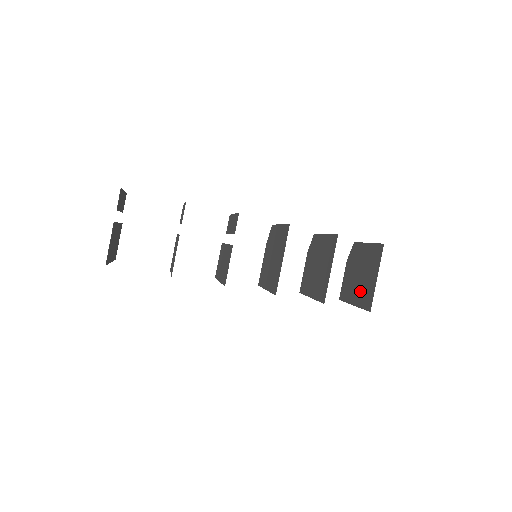
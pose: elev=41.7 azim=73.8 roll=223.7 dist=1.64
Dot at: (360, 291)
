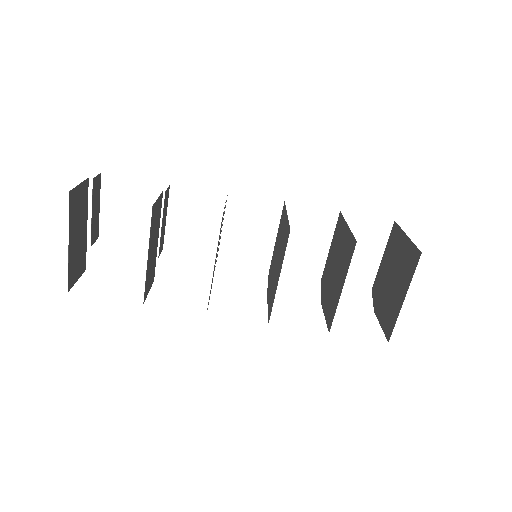
Dot at: (401, 278)
